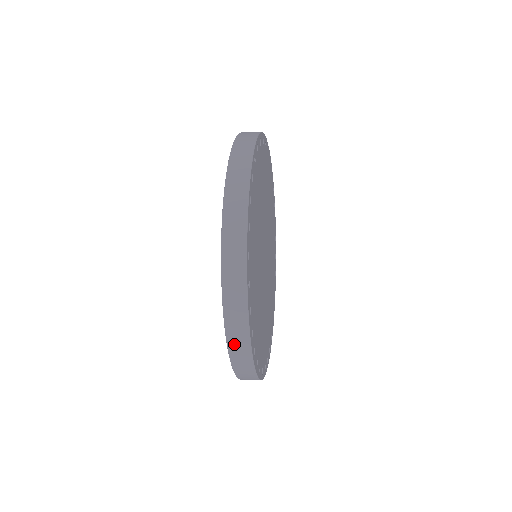
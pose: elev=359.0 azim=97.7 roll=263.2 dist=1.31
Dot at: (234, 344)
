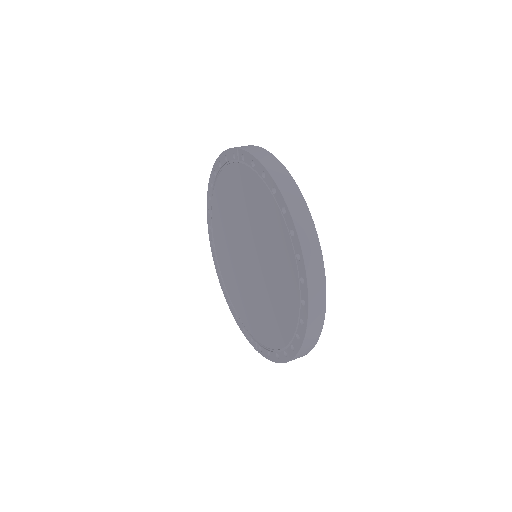
Dot at: (300, 355)
